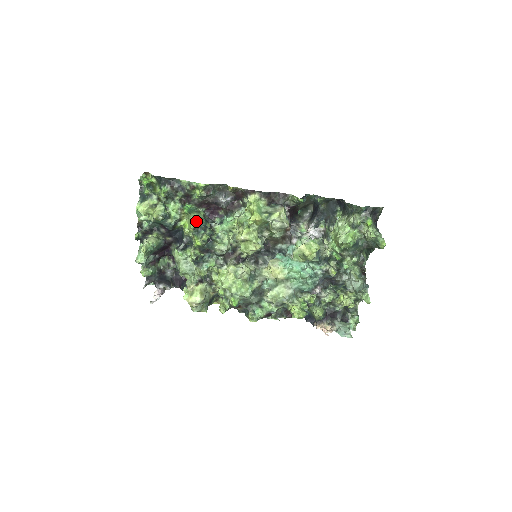
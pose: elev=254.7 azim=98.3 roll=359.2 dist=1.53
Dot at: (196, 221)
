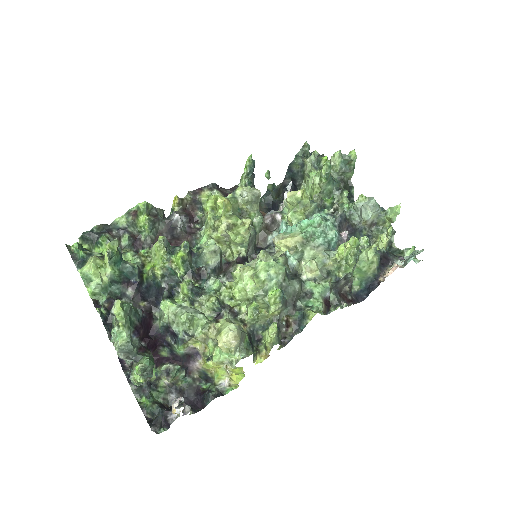
Dot at: occluded
